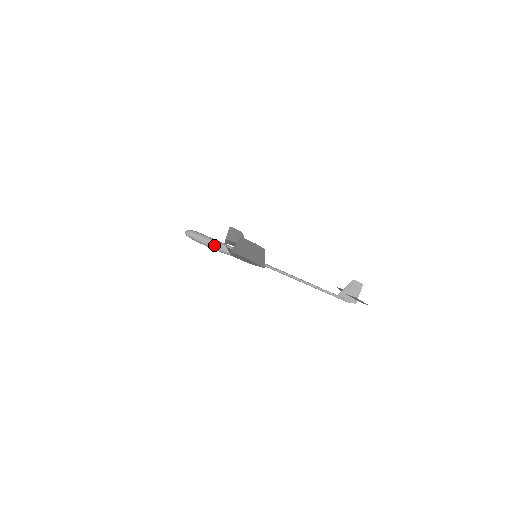
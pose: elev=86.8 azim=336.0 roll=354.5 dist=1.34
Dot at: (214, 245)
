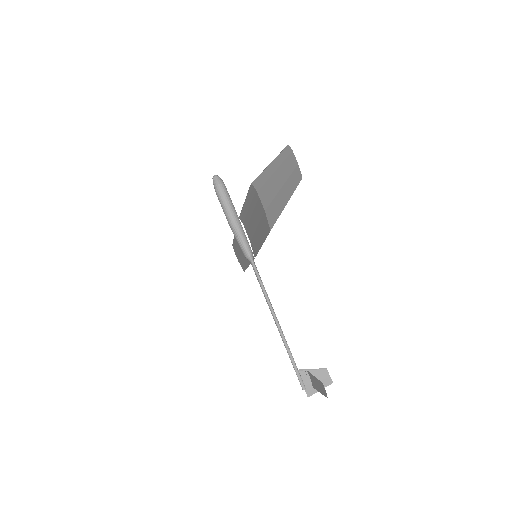
Dot at: (229, 208)
